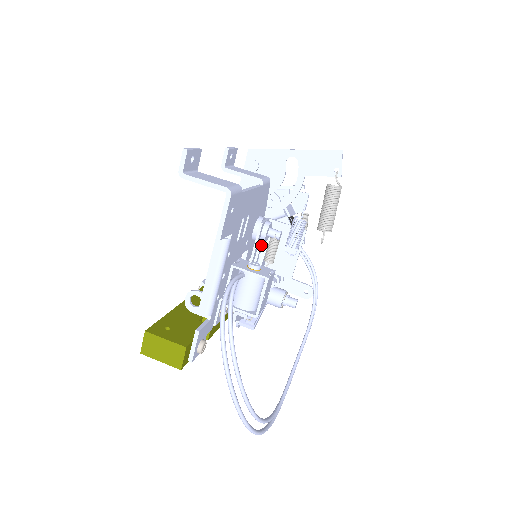
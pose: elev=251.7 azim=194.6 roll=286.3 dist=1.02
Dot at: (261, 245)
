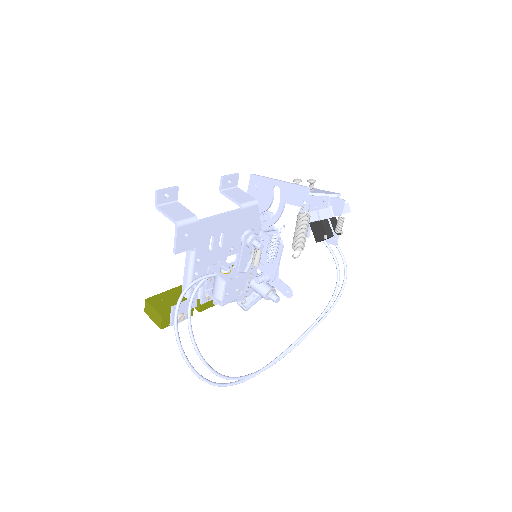
Dot at: occluded
